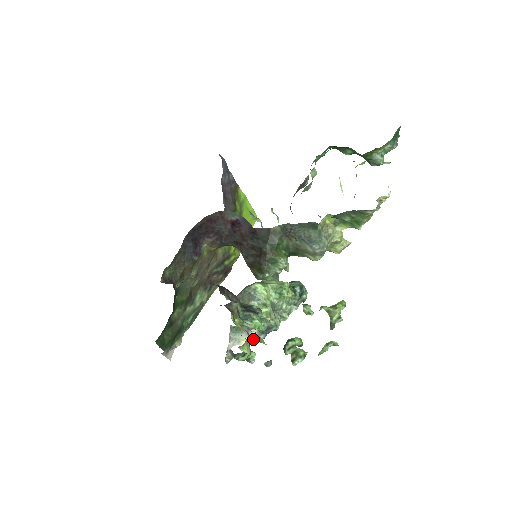
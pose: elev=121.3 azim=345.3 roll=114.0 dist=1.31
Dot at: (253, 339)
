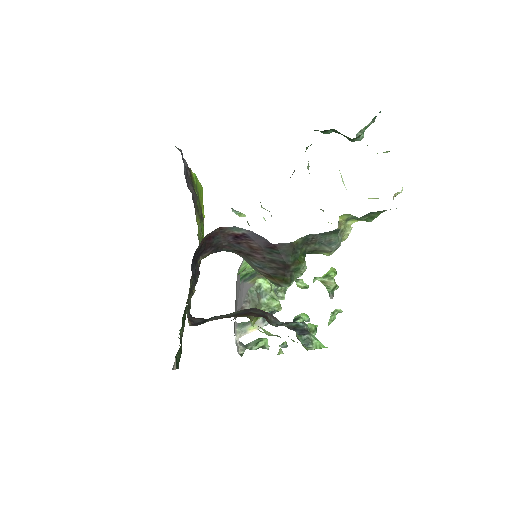
Dot at: (259, 326)
